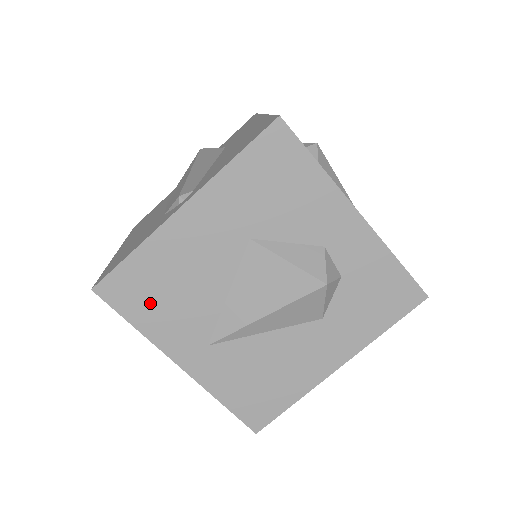
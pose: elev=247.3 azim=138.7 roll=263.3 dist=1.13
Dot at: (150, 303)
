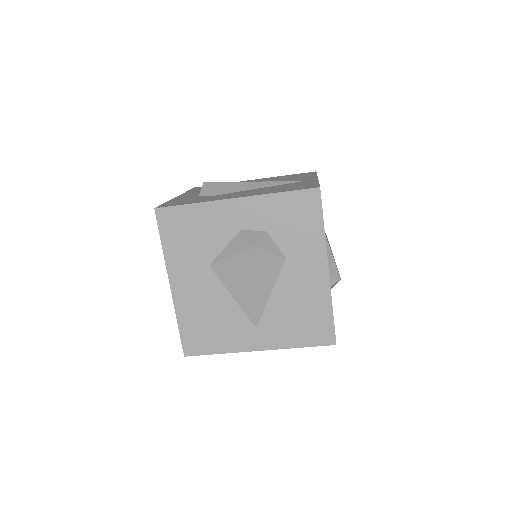
Dot at: (210, 337)
